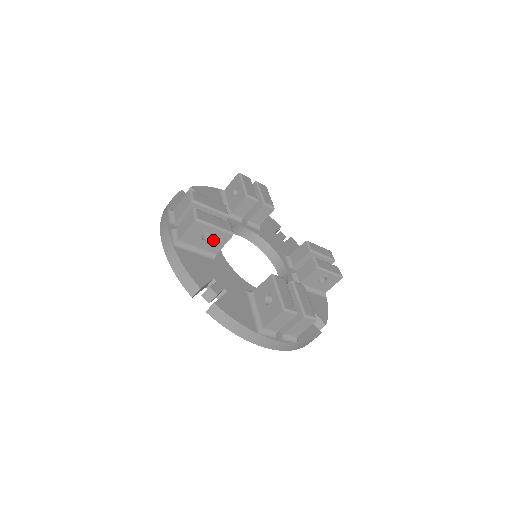
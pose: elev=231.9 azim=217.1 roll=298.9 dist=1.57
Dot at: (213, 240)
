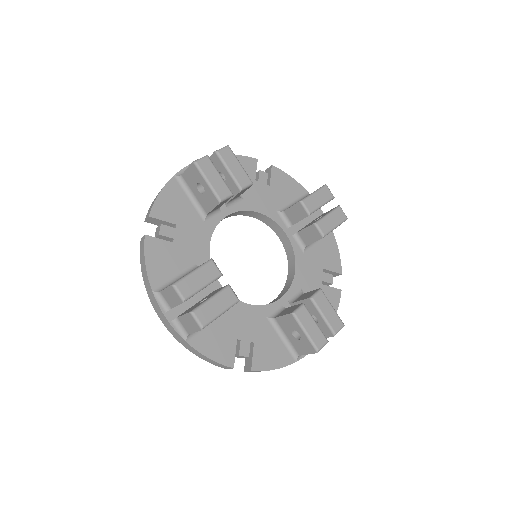
Dot at: occluded
